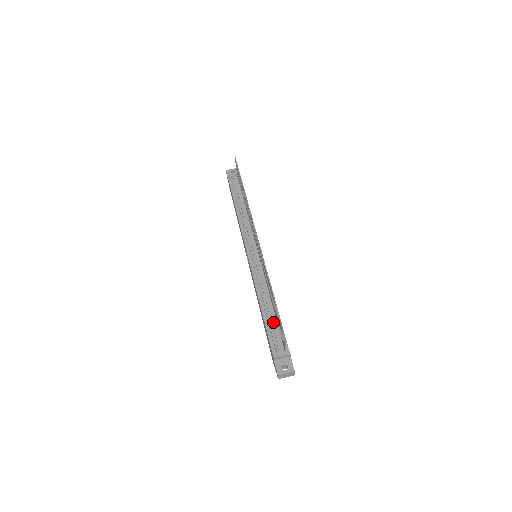
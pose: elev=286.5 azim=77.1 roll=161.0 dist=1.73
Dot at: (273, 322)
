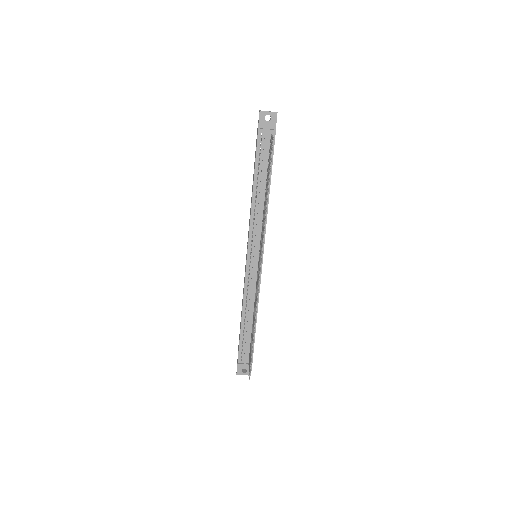
Dot at: (248, 337)
